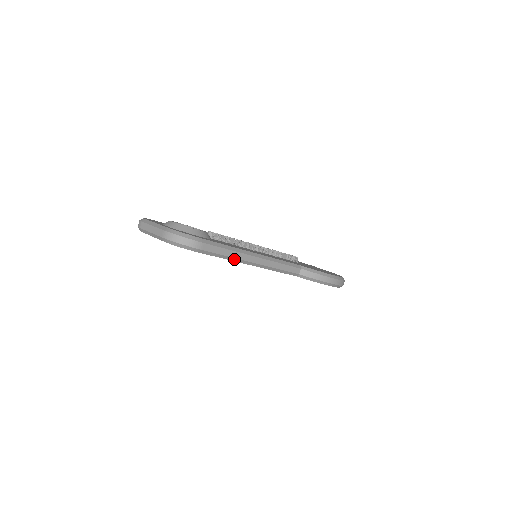
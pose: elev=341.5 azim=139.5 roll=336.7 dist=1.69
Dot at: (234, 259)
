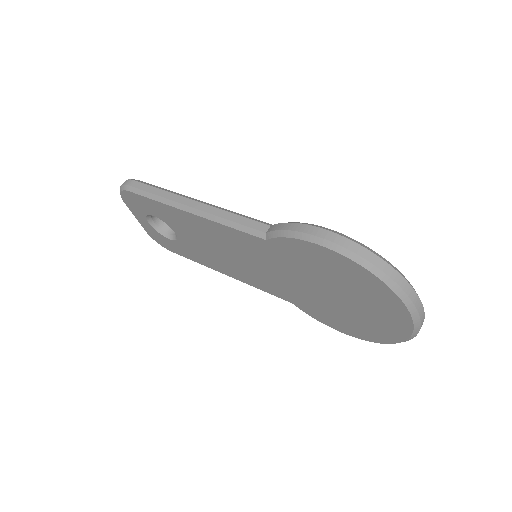
Dot at: (165, 201)
